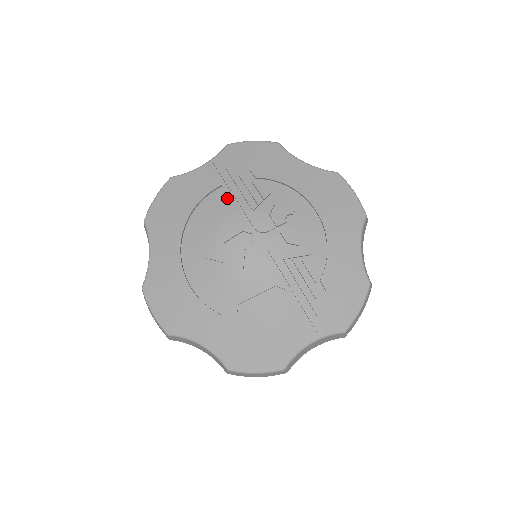
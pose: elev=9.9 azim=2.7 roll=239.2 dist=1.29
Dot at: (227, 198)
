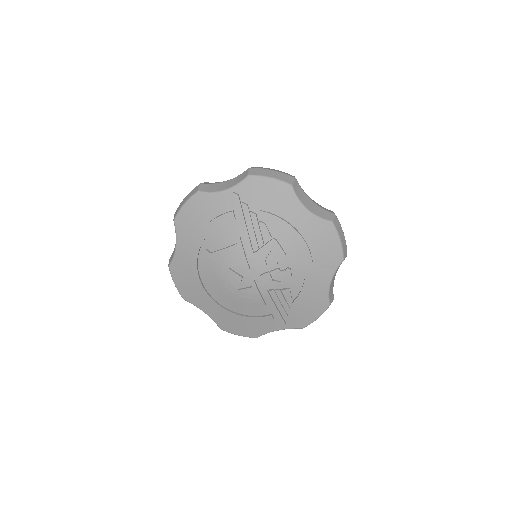
Dot at: (237, 231)
